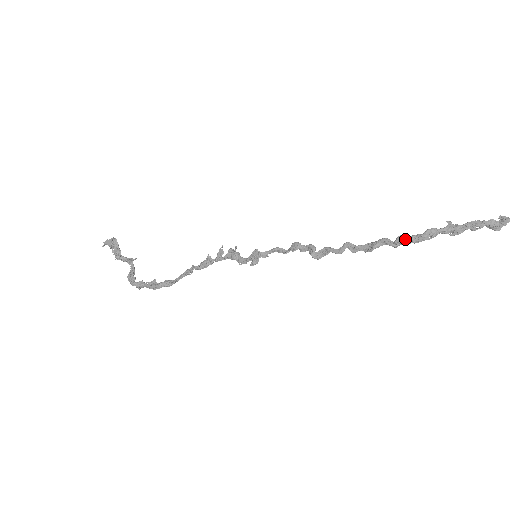
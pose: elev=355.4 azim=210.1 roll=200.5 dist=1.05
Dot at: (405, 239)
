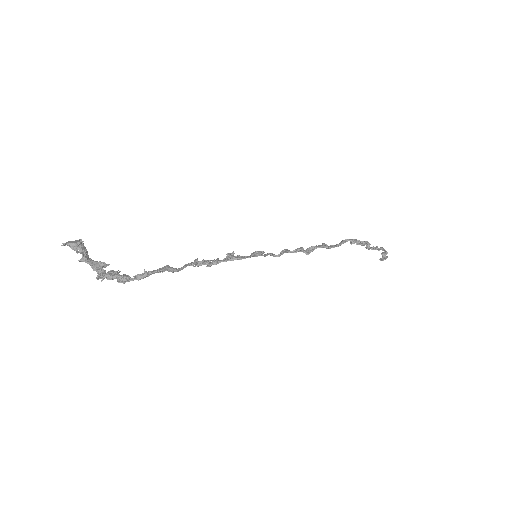
Dot at: (356, 239)
